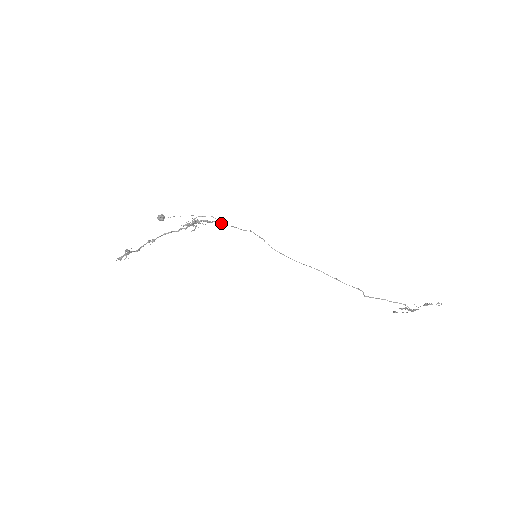
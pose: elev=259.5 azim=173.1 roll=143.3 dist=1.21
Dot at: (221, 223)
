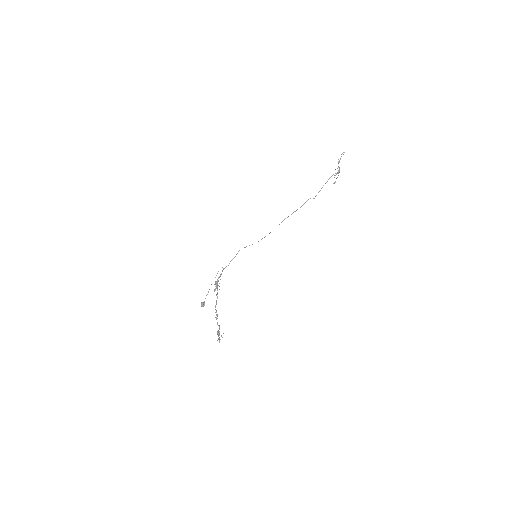
Dot at: occluded
